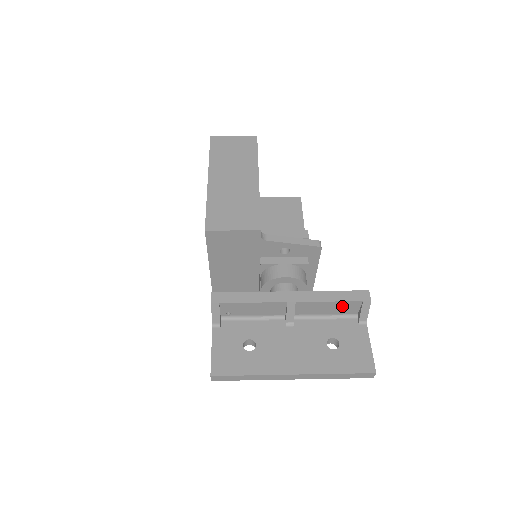
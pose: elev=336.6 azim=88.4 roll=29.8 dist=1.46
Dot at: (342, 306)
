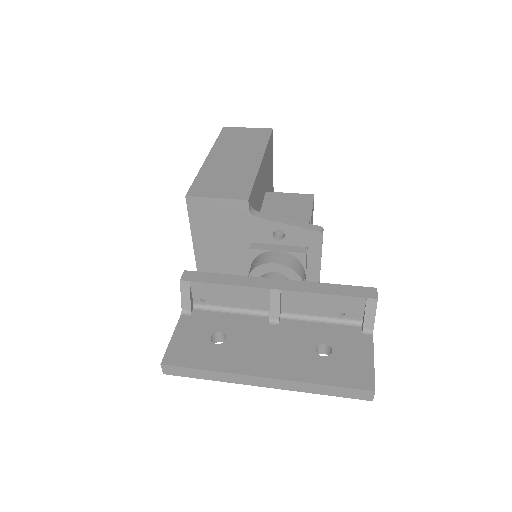
Dot at: (340, 304)
